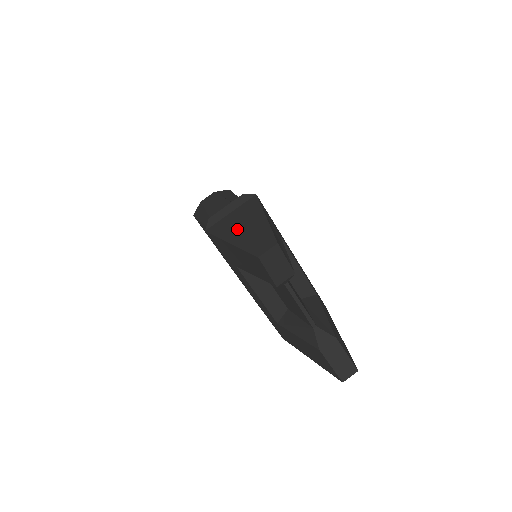
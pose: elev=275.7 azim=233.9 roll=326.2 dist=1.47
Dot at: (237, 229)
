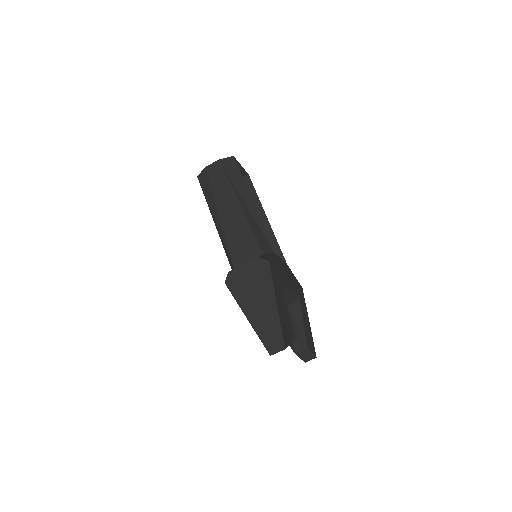
Dot at: (253, 304)
